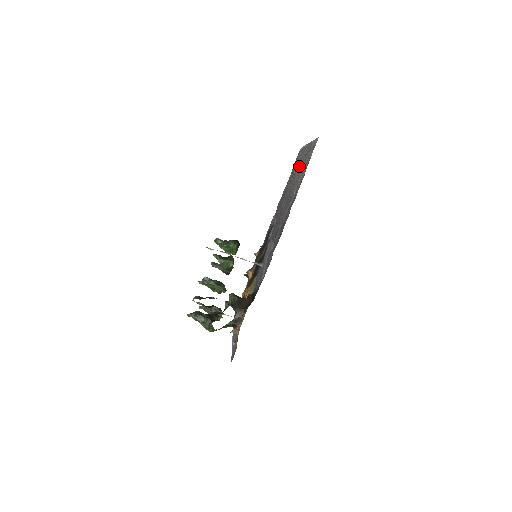
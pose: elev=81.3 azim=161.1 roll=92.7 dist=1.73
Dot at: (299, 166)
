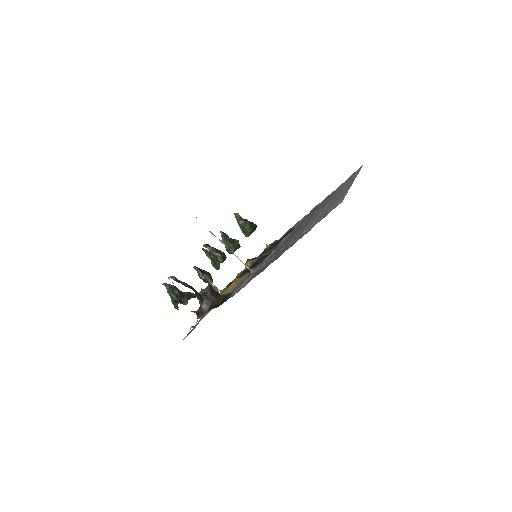
Dot at: (334, 198)
